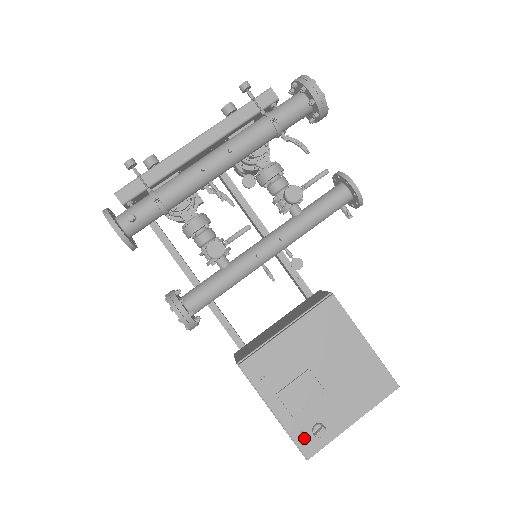
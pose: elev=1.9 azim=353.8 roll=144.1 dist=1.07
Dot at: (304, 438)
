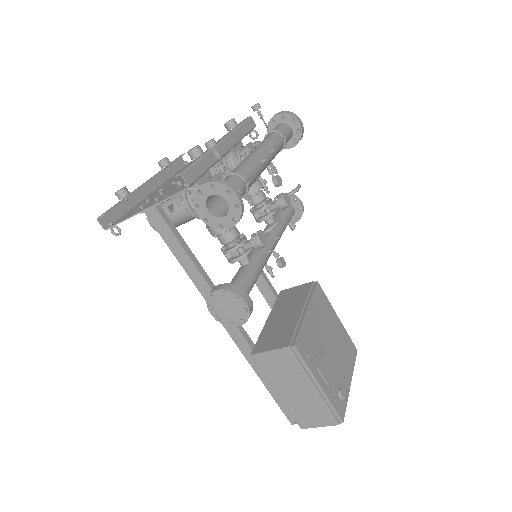
Dot at: (337, 404)
